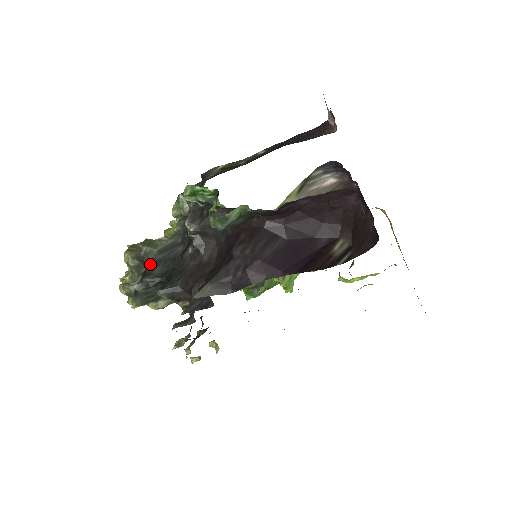
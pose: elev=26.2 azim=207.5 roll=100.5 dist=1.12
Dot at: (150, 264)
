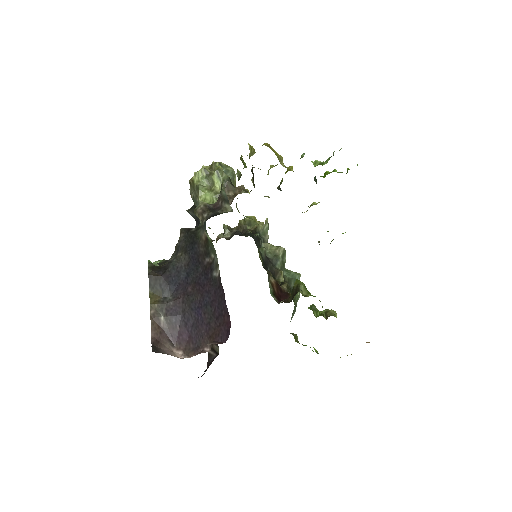
Dot at: (195, 206)
